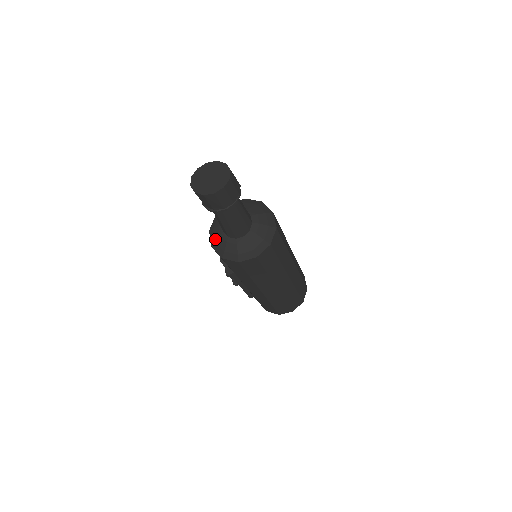
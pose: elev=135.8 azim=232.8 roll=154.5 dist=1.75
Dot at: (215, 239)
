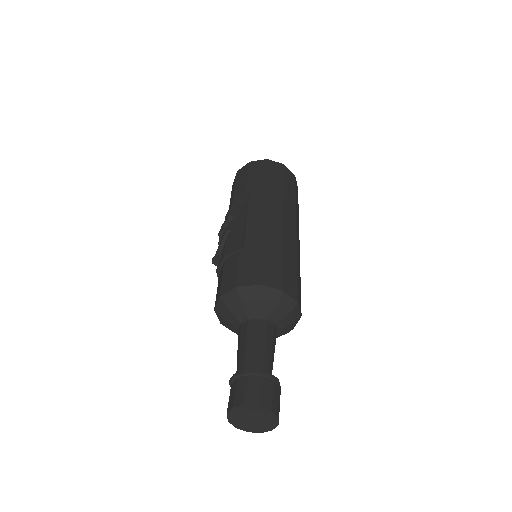
Dot at: occluded
